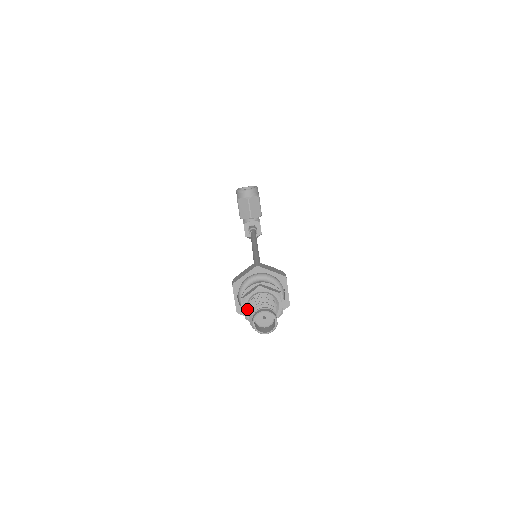
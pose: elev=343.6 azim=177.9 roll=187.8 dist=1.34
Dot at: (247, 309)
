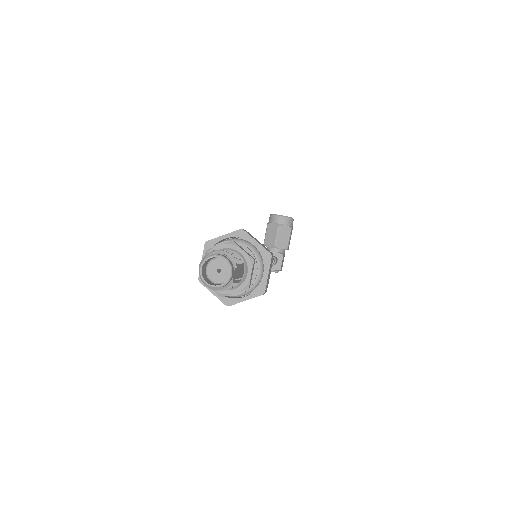
Dot at: occluded
